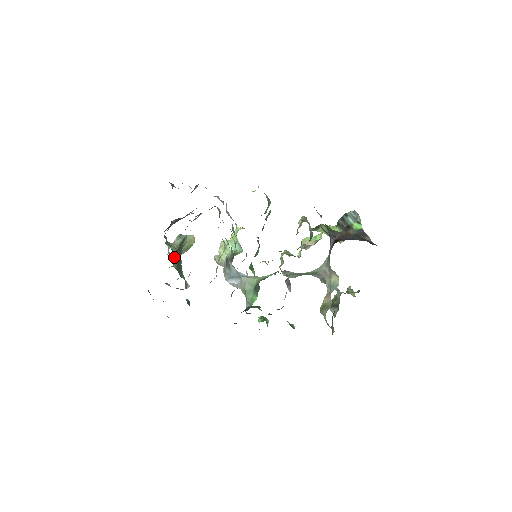
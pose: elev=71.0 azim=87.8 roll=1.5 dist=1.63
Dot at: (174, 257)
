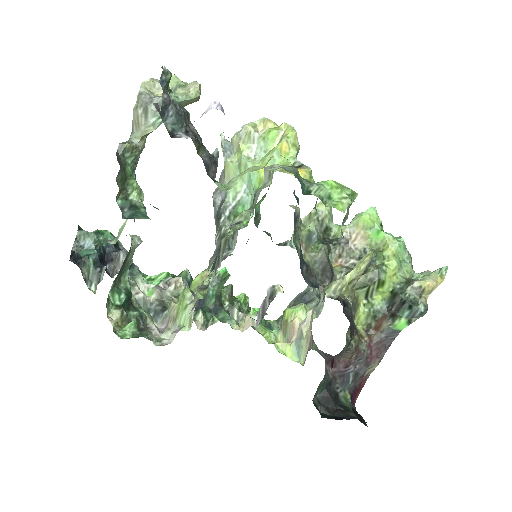
Dot at: occluded
